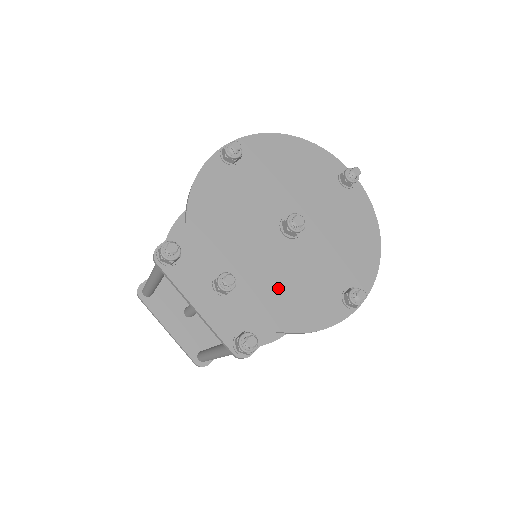
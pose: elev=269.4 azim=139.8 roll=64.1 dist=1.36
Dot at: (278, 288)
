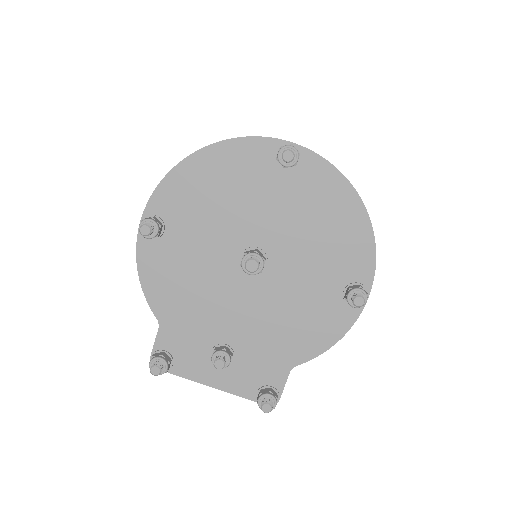
Dot at: (273, 329)
